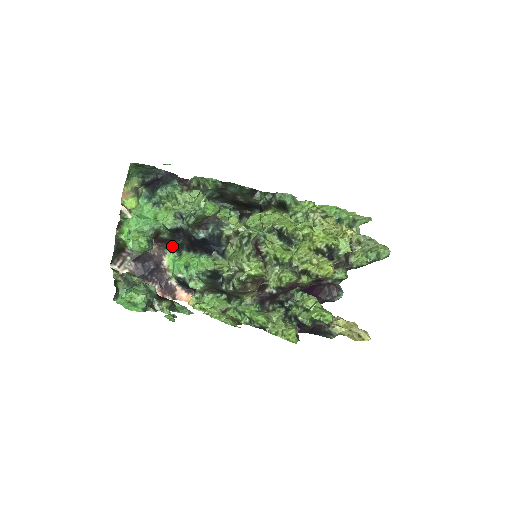
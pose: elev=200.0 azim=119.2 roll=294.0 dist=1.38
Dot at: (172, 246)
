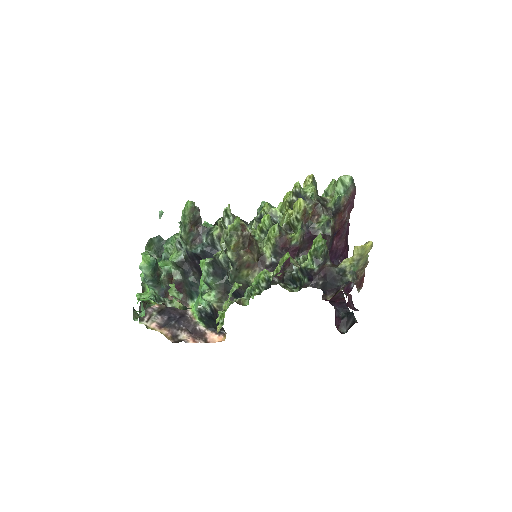
Dot at: (189, 290)
